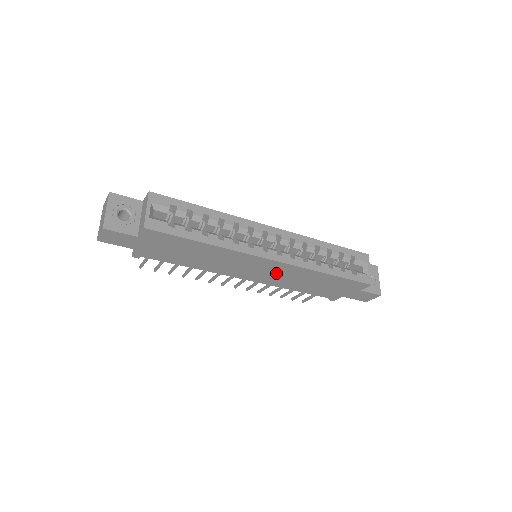
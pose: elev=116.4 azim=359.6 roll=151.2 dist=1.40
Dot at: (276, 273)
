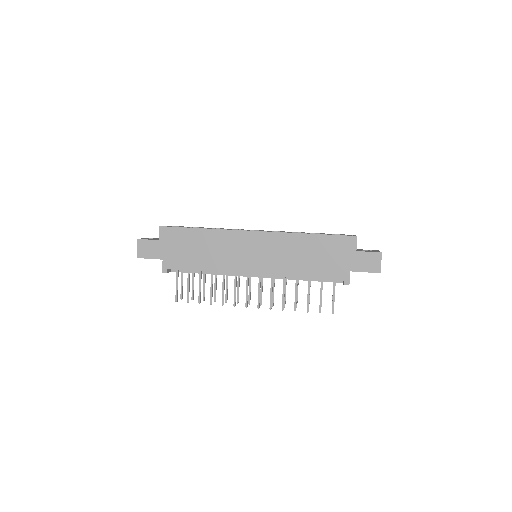
Dot at: (269, 252)
